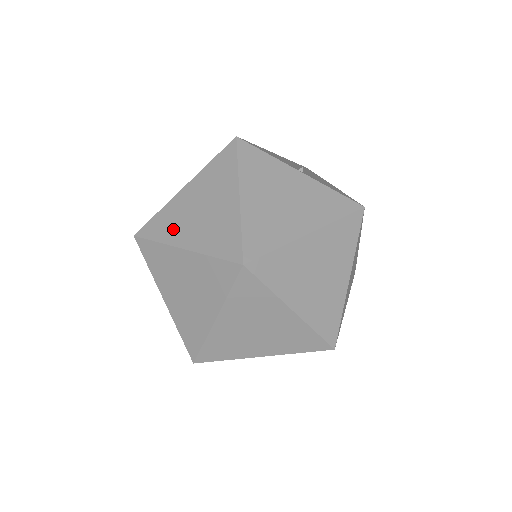
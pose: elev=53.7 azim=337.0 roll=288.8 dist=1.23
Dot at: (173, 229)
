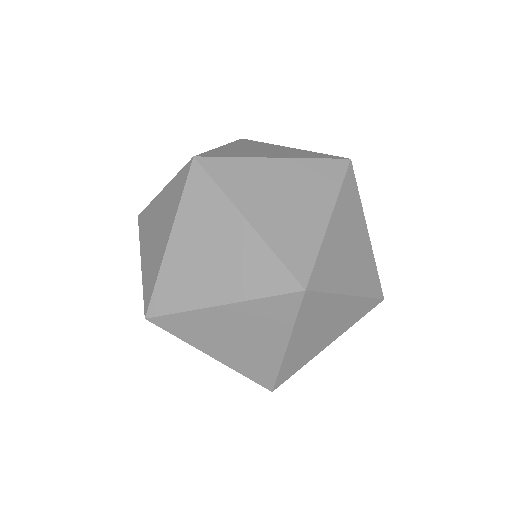
Dot at: occluded
